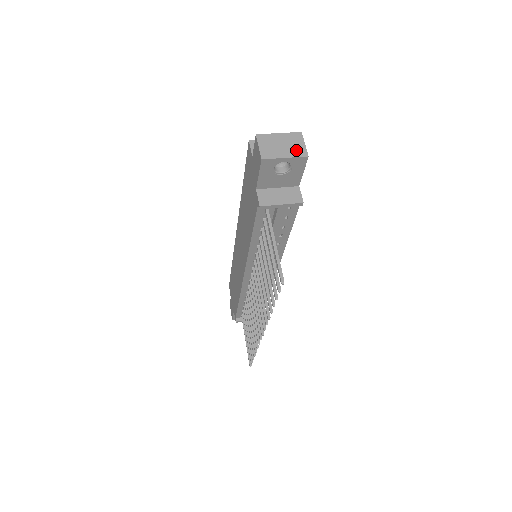
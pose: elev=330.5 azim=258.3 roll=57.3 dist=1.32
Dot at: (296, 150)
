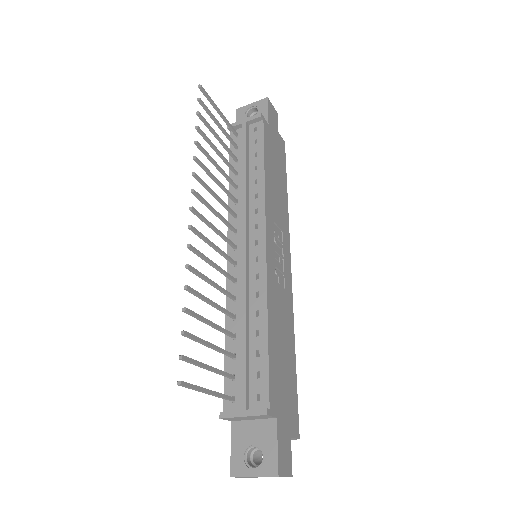
Dot at: occluded
